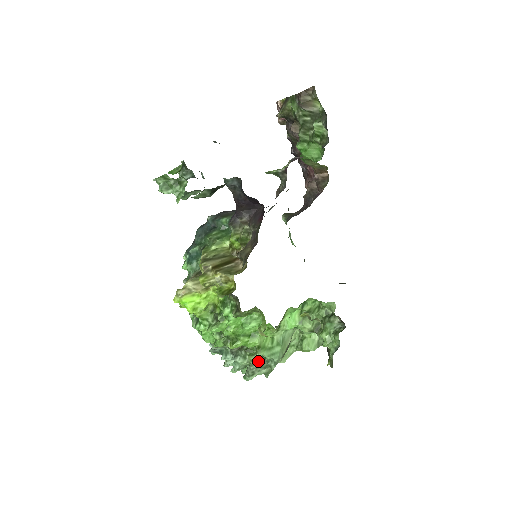
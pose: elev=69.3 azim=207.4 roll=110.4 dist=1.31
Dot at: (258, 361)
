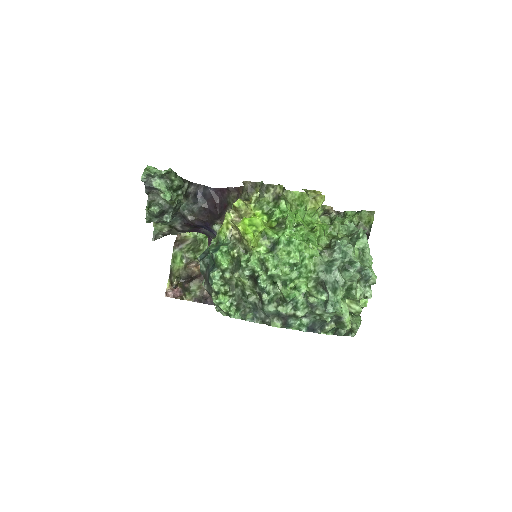
Dot at: occluded
